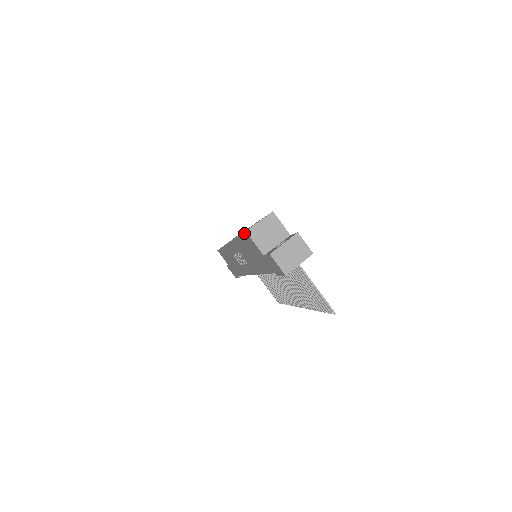
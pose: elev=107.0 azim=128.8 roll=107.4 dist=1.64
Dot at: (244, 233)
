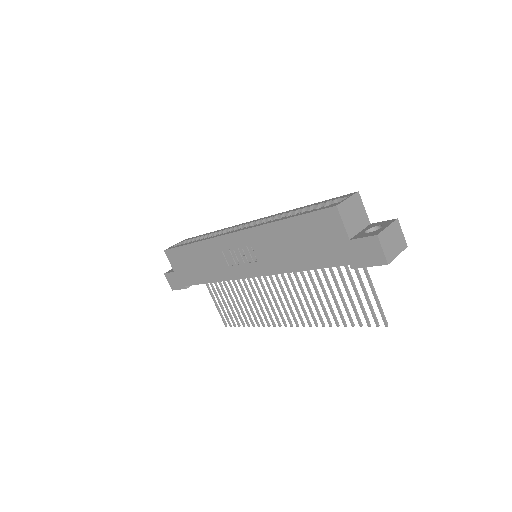
Dot at: (325, 209)
